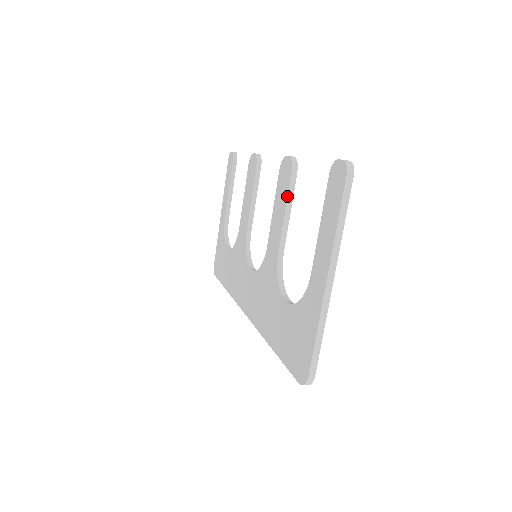
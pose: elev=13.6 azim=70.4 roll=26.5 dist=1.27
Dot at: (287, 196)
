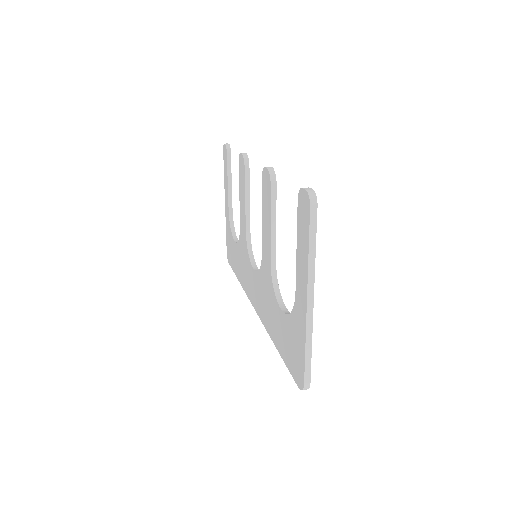
Dot at: (270, 208)
